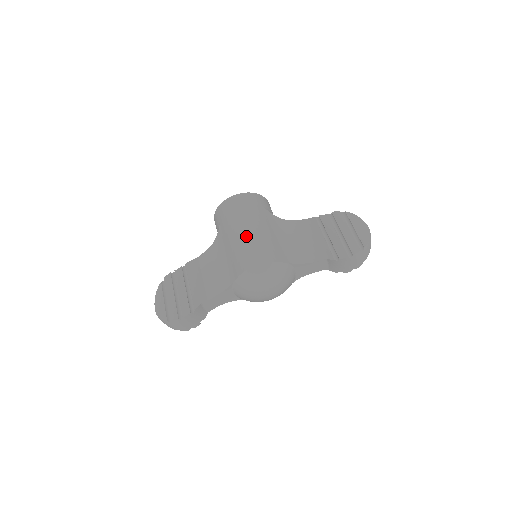
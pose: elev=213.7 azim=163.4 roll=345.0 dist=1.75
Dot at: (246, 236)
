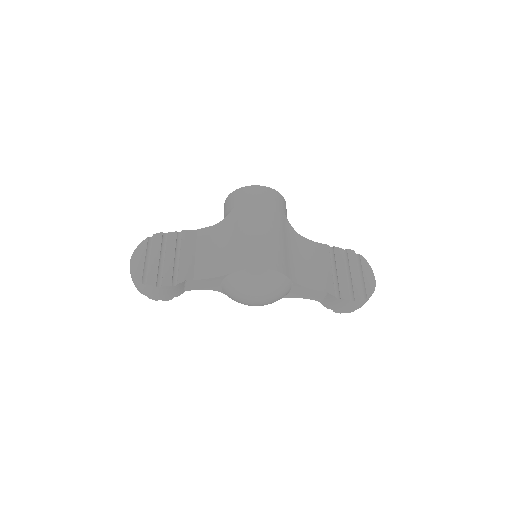
Dot at: (261, 233)
